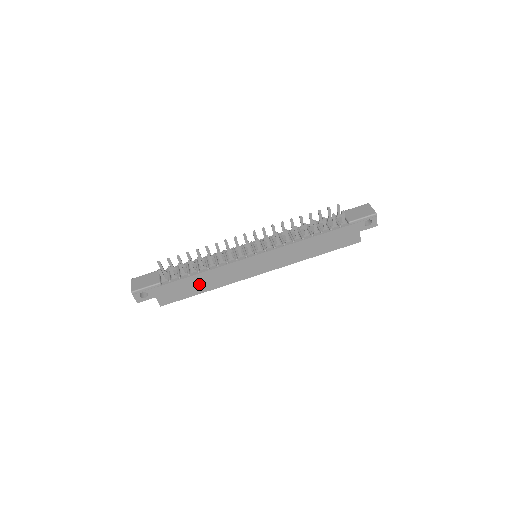
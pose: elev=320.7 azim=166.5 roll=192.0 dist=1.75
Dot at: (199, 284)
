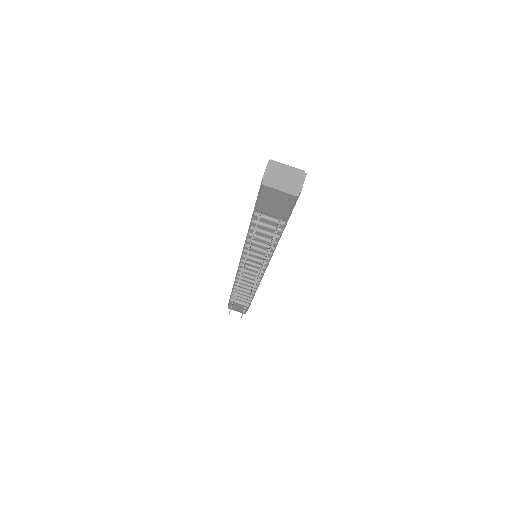
Dot at: occluded
